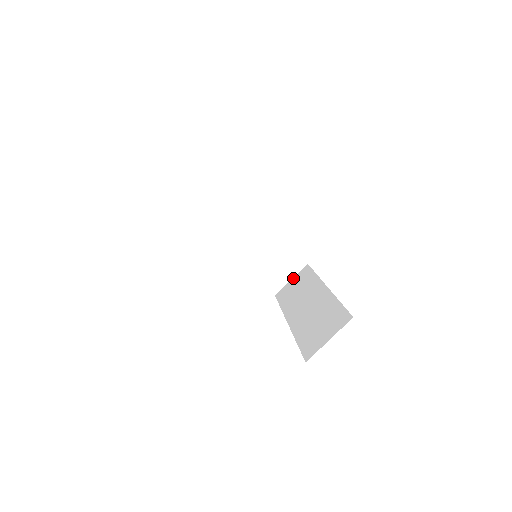
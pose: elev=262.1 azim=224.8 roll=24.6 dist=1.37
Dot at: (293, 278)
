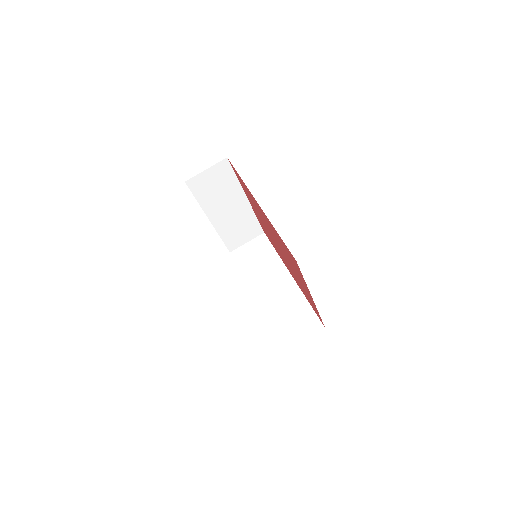
Dot at: (250, 242)
